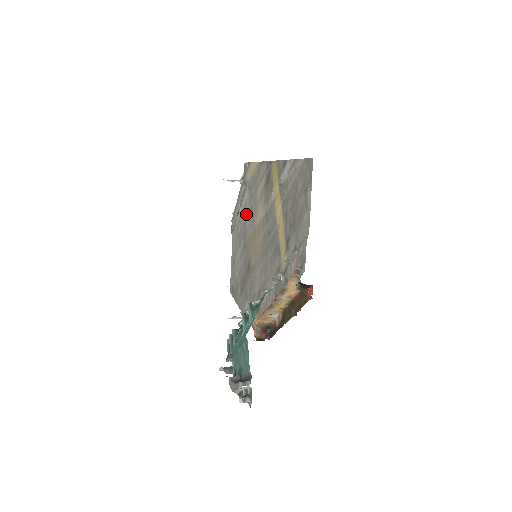
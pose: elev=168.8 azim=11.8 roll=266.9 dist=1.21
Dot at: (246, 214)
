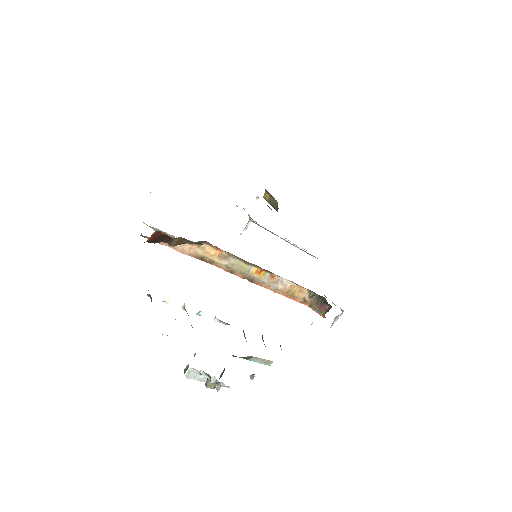
Dot at: occluded
